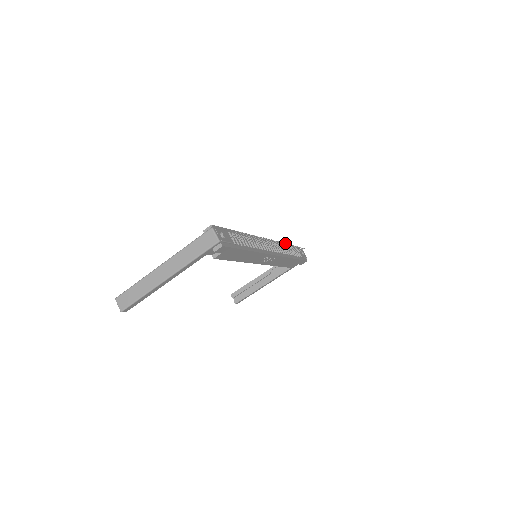
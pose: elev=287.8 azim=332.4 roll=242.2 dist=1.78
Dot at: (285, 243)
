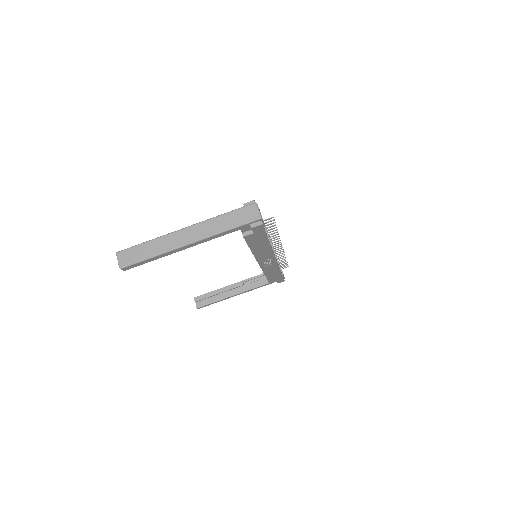
Dot at: (284, 252)
